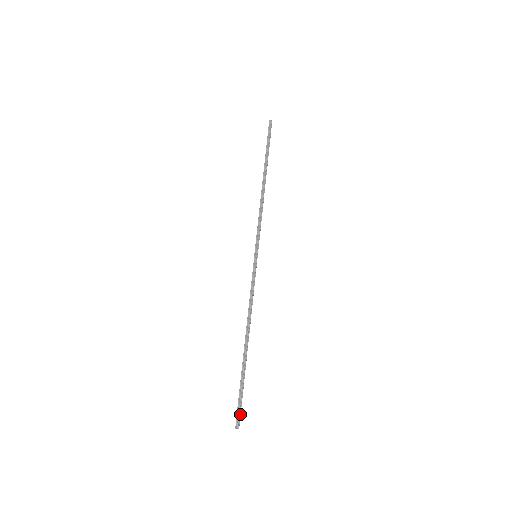
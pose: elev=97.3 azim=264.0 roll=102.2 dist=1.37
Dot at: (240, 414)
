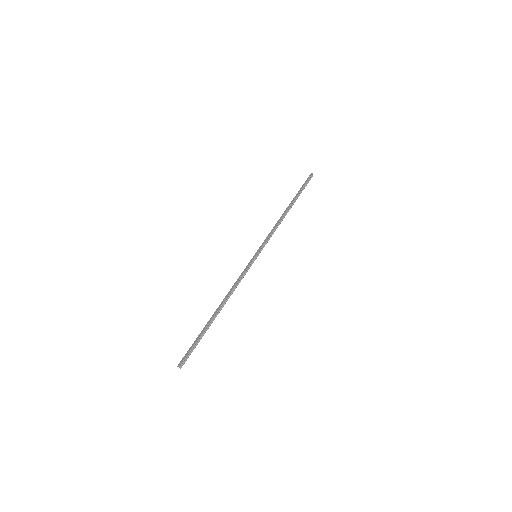
Dot at: occluded
